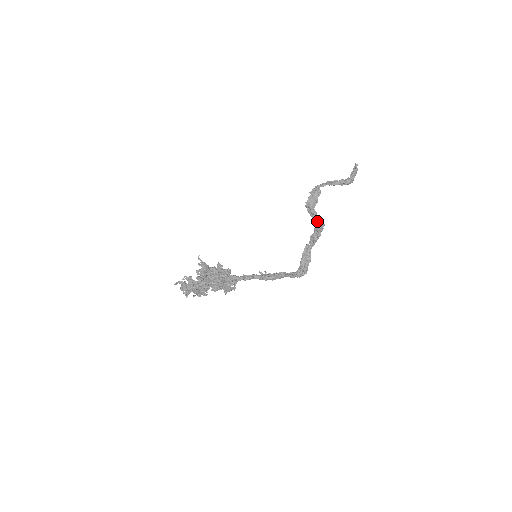
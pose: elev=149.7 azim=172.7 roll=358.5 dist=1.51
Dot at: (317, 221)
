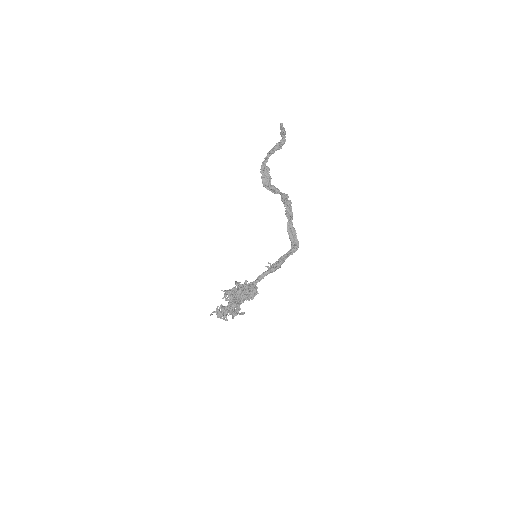
Dot at: occluded
